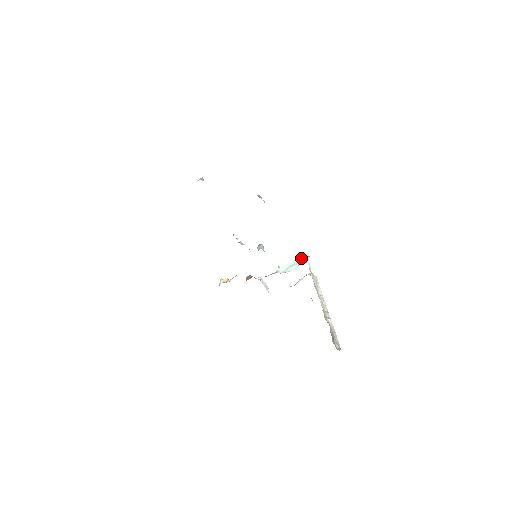
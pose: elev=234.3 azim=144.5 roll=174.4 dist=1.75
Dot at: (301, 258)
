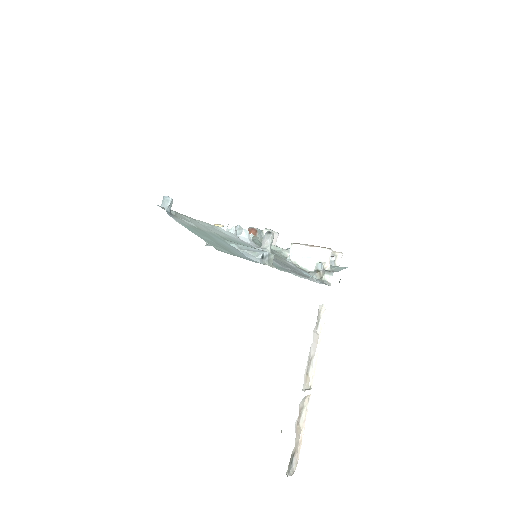
Dot at: (326, 254)
